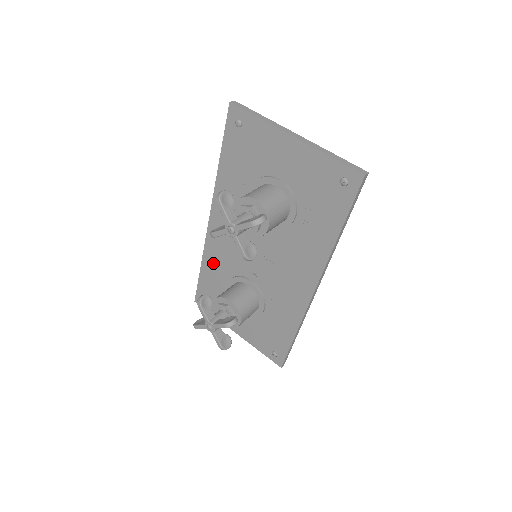
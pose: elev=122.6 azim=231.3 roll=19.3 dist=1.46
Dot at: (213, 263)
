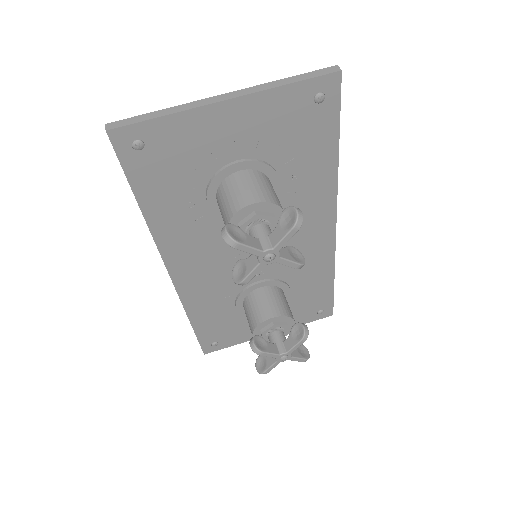
Dot at: (203, 307)
